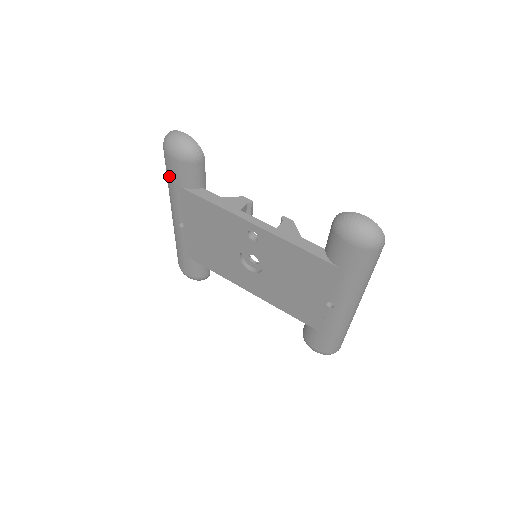
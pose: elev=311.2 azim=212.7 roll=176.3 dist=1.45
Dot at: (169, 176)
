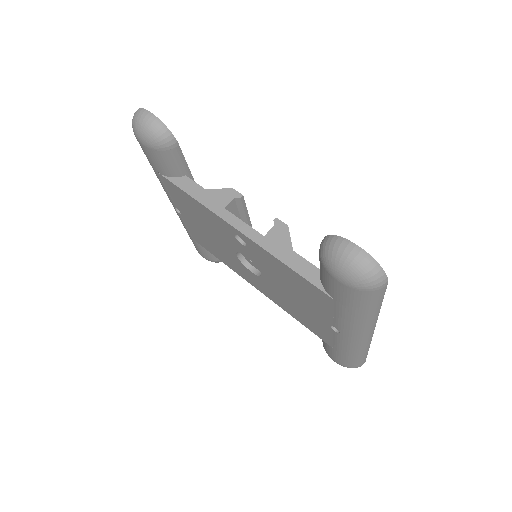
Dot at: occluded
